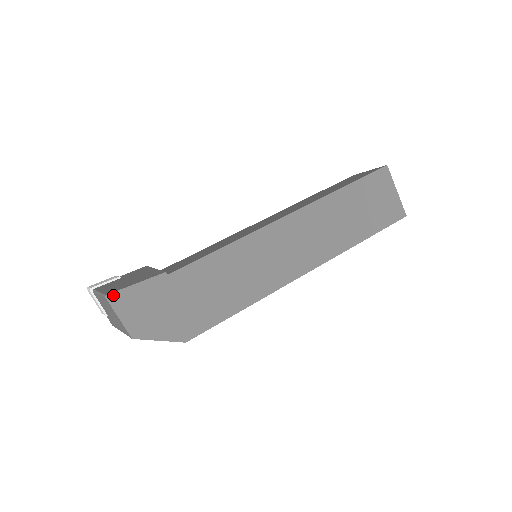
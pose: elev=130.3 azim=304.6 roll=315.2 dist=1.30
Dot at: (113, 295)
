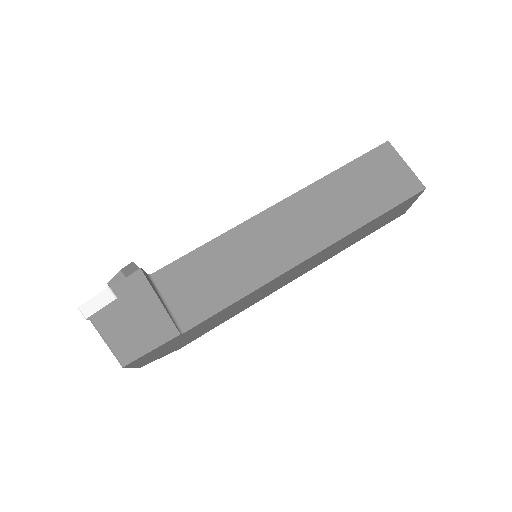
Dot at: (130, 364)
